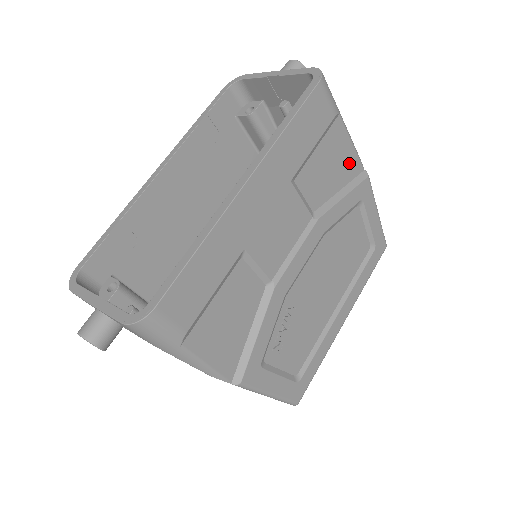
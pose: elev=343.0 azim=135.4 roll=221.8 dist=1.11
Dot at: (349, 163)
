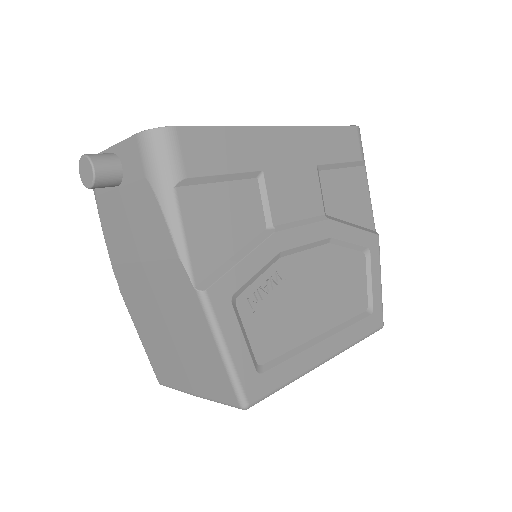
Dot at: (364, 211)
